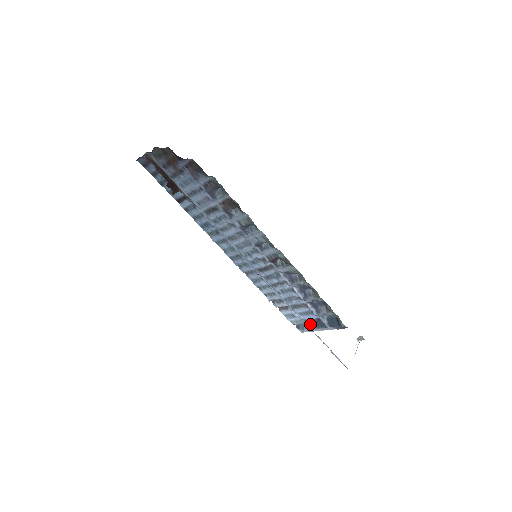
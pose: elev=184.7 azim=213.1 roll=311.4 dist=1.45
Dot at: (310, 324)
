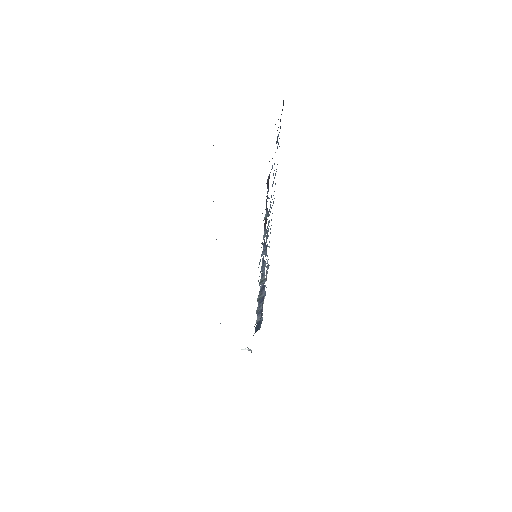
Dot at: occluded
